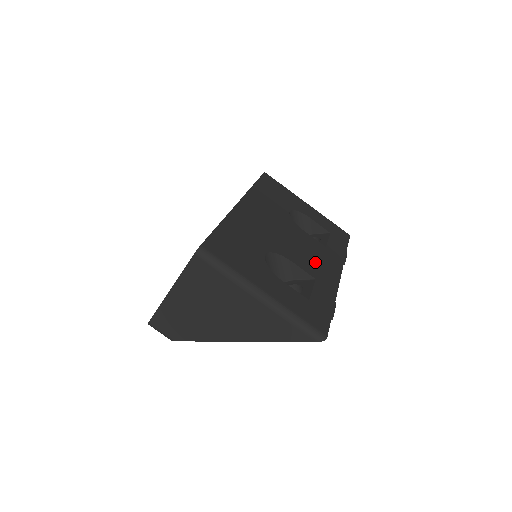
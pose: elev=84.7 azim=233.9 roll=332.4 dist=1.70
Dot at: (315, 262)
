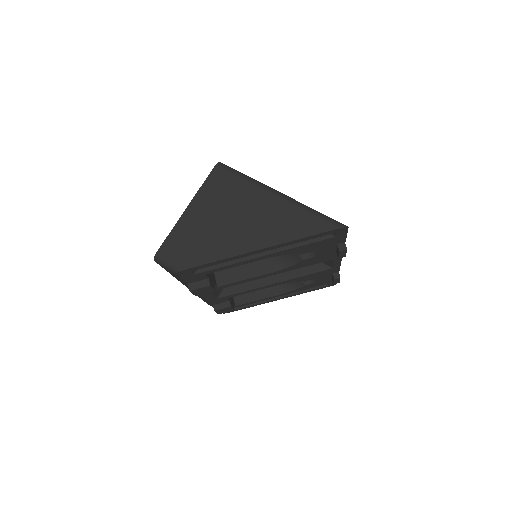
Dot at: occluded
